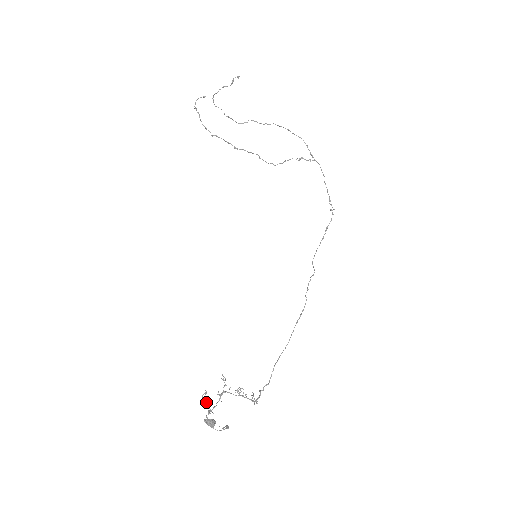
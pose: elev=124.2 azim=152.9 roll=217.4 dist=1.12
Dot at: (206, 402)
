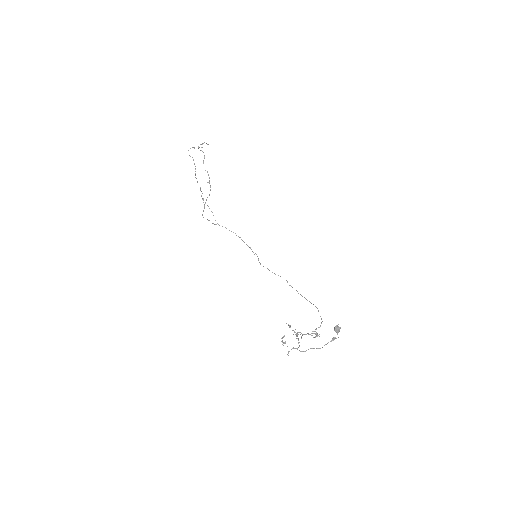
Dot at: occluded
